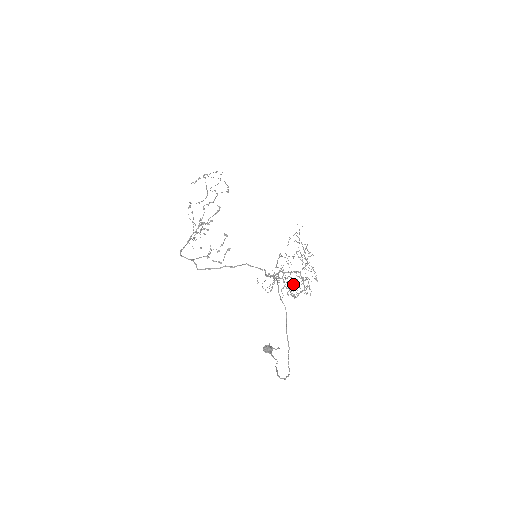
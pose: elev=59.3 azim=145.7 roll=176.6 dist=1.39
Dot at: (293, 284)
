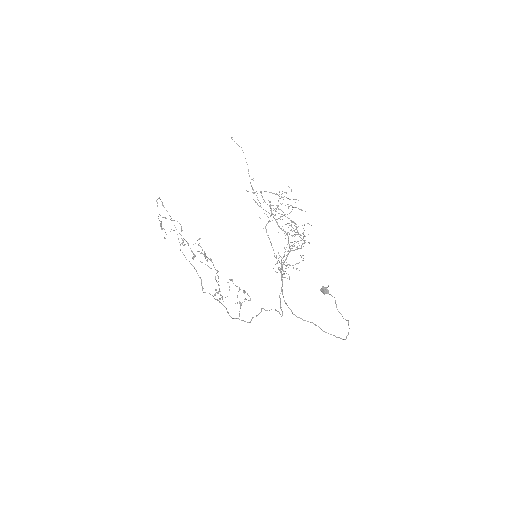
Dot at: occluded
